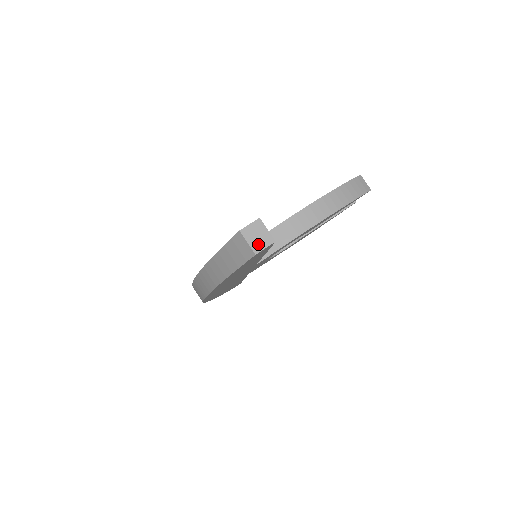
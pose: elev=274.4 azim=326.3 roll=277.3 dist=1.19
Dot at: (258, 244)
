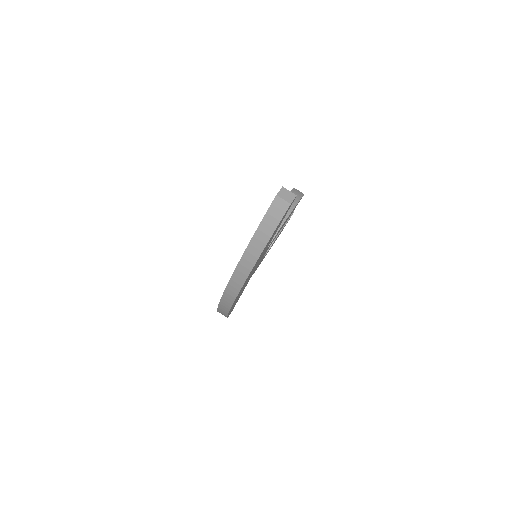
Dot at: (289, 199)
